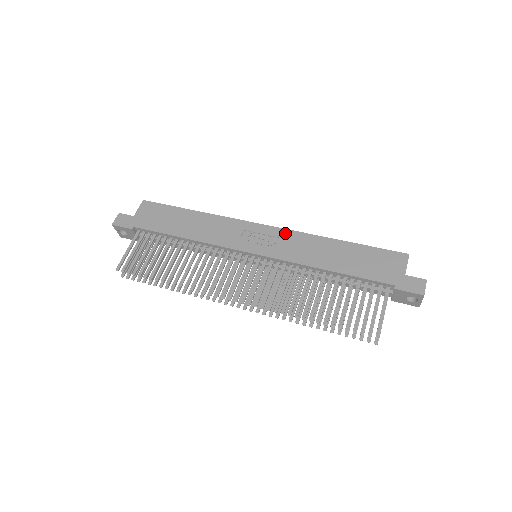
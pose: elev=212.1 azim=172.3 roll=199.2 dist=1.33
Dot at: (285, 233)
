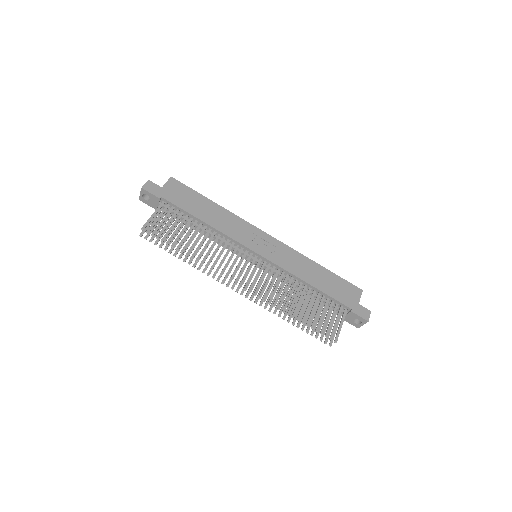
Dot at: (283, 246)
